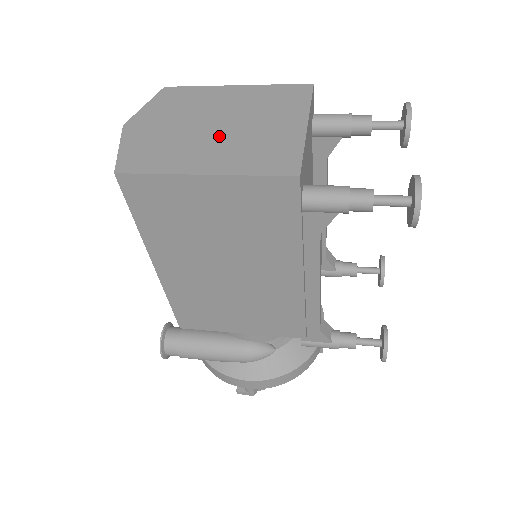
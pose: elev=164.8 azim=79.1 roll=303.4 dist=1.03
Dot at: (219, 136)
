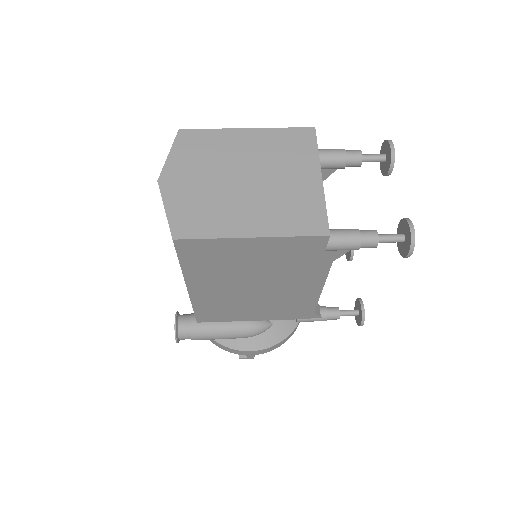
Dot at: (251, 193)
